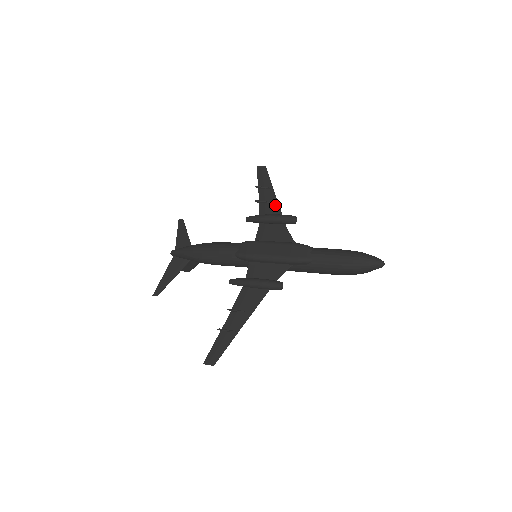
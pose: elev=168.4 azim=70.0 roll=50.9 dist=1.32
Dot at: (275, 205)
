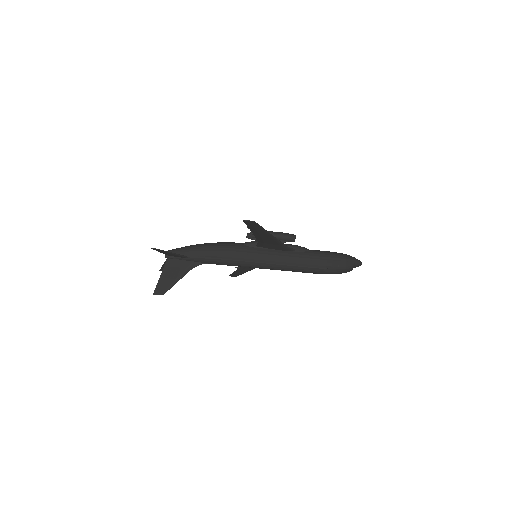
Dot at: occluded
